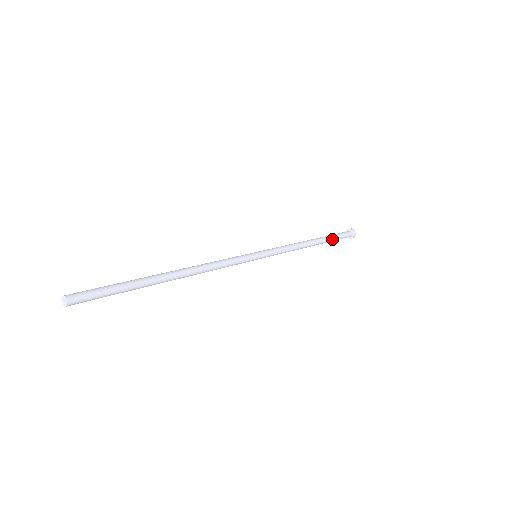
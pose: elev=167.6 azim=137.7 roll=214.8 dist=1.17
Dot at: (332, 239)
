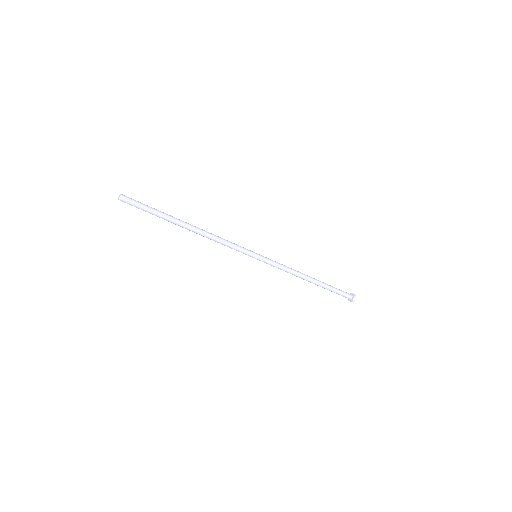
Dot at: (330, 286)
